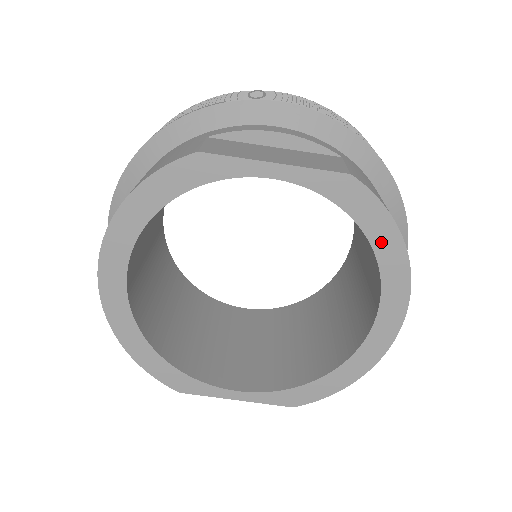
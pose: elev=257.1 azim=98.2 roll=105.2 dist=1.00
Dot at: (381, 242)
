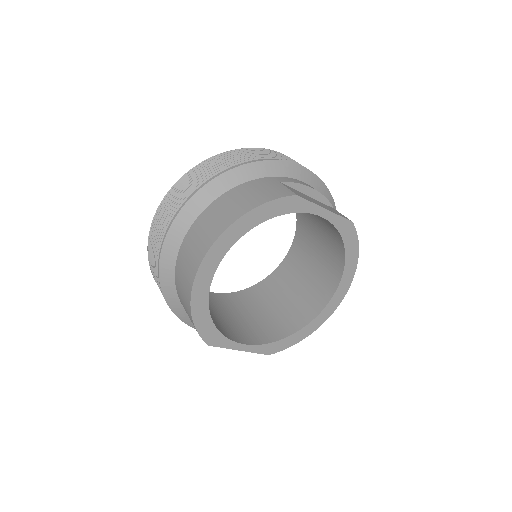
Dot at: (350, 258)
